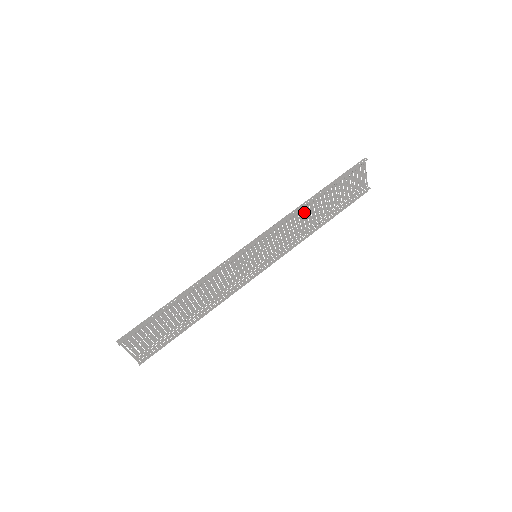
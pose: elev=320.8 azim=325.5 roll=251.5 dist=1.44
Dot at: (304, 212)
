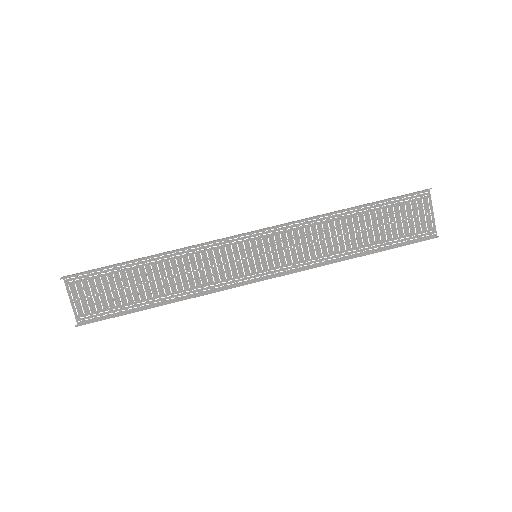
Dot at: (332, 227)
